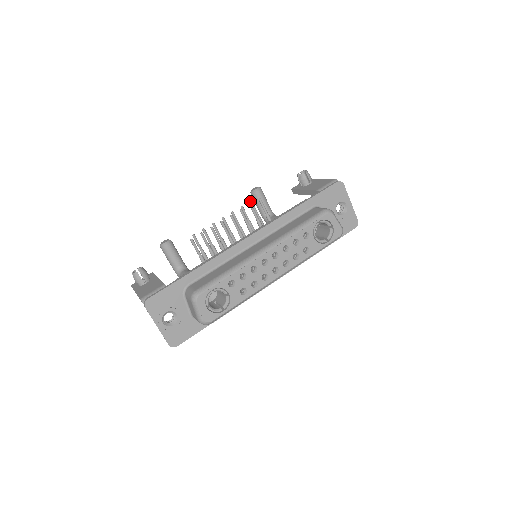
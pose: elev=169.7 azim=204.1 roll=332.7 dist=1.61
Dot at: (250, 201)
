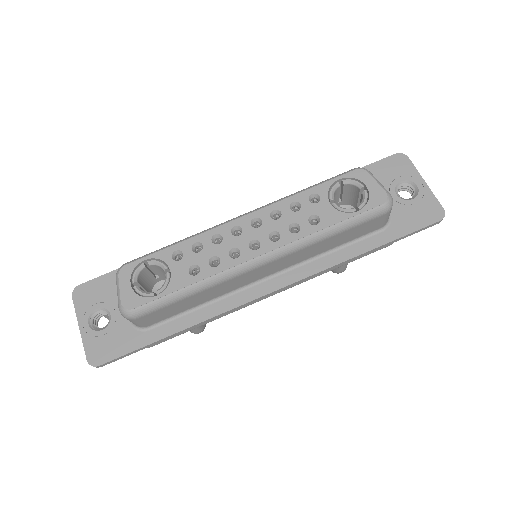
Dot at: occluded
